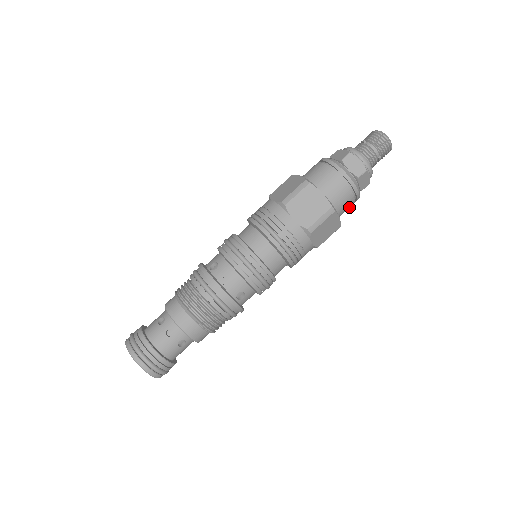
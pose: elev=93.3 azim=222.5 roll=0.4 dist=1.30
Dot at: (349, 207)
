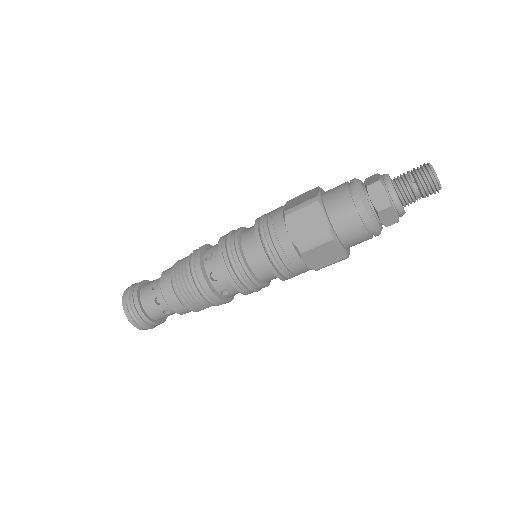
Dot at: occluded
